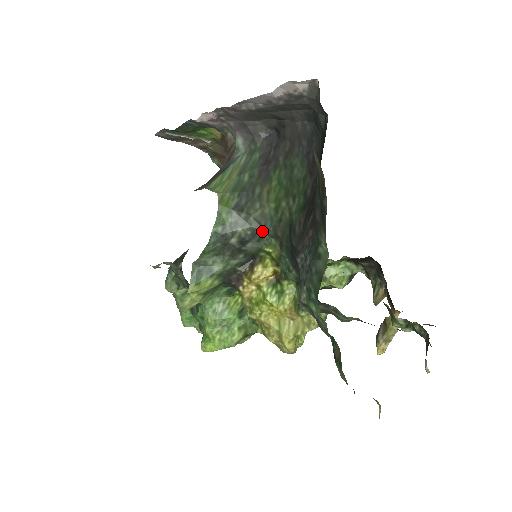
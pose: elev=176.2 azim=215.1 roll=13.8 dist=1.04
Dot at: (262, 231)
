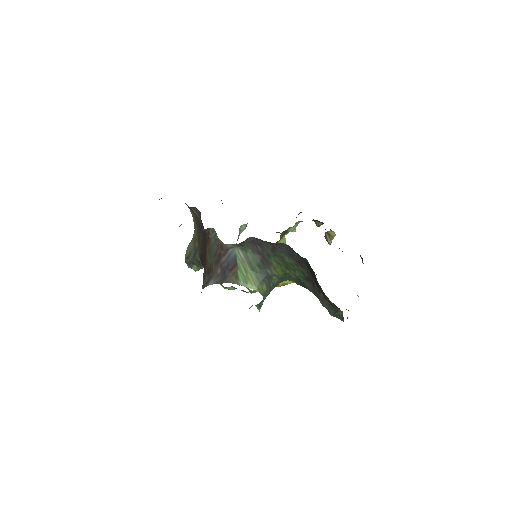
Dot at: occluded
